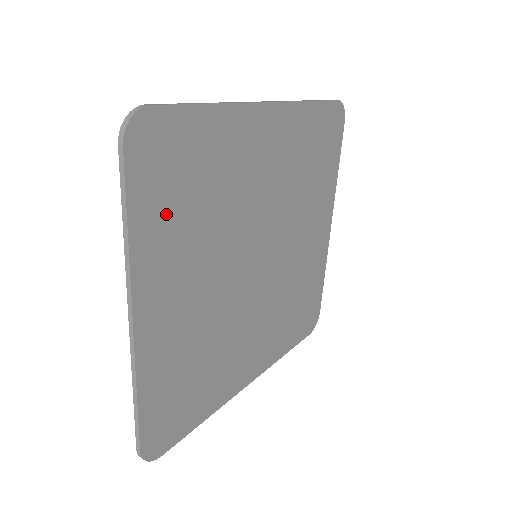
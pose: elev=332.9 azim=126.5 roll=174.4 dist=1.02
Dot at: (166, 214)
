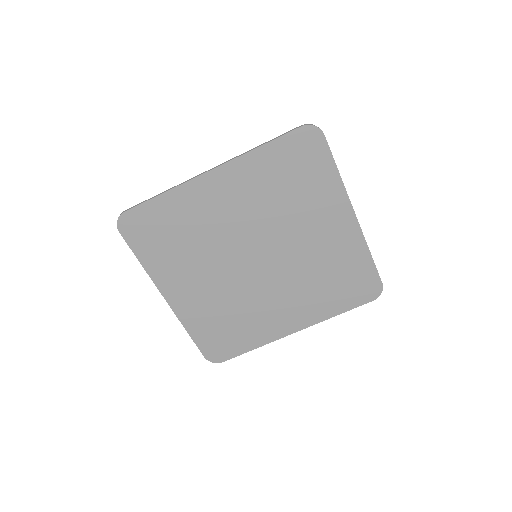
Dot at: (160, 252)
